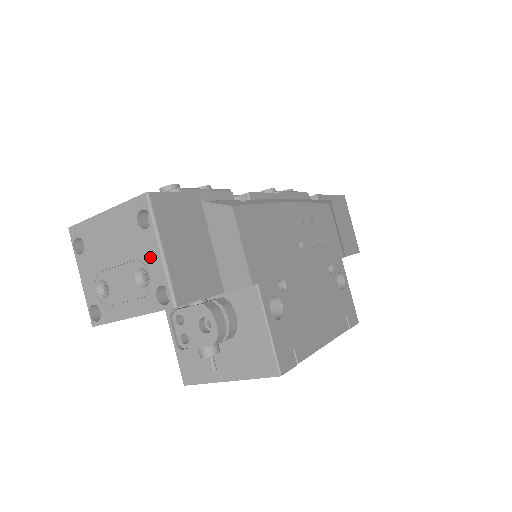
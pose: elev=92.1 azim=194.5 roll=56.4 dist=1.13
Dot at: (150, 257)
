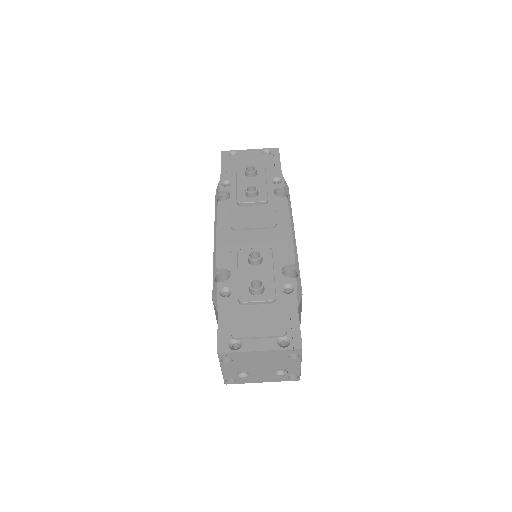
Dot at: (291, 367)
